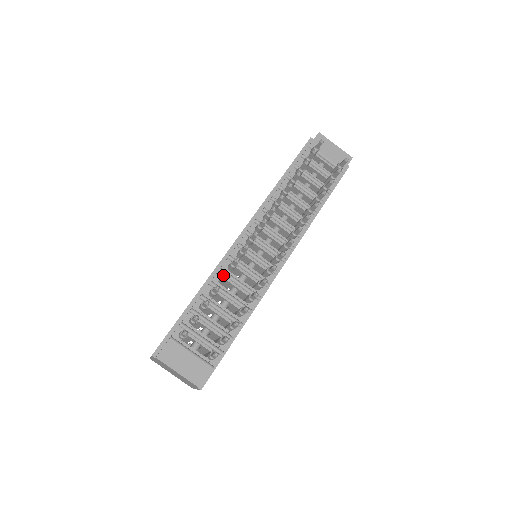
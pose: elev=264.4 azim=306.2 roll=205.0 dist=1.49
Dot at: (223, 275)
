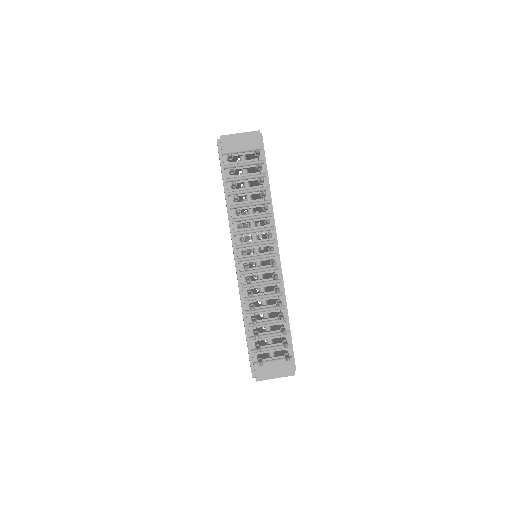
Dot at: occluded
